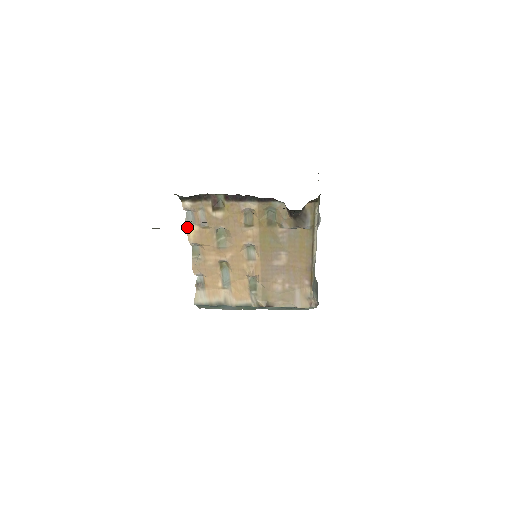
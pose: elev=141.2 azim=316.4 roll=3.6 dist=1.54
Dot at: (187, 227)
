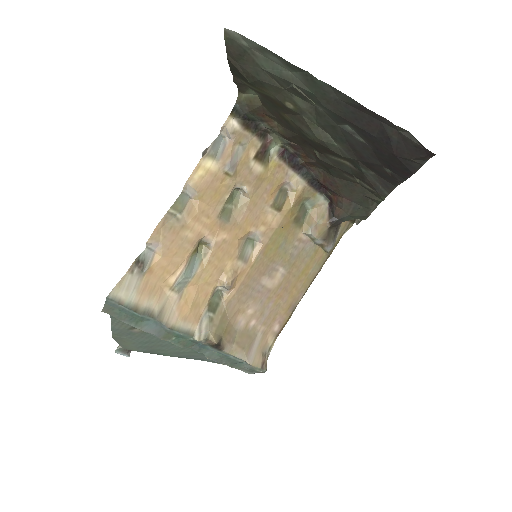
Dot at: (204, 157)
